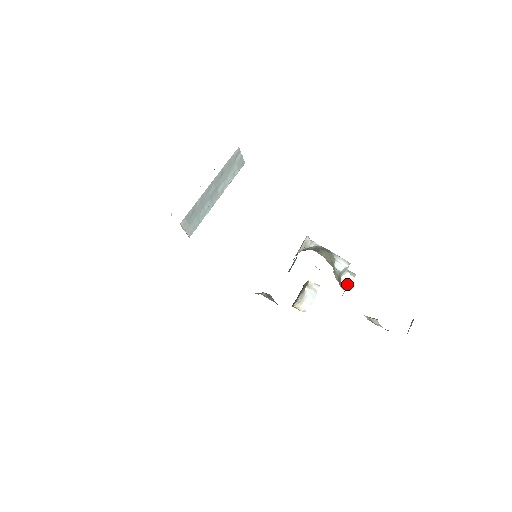
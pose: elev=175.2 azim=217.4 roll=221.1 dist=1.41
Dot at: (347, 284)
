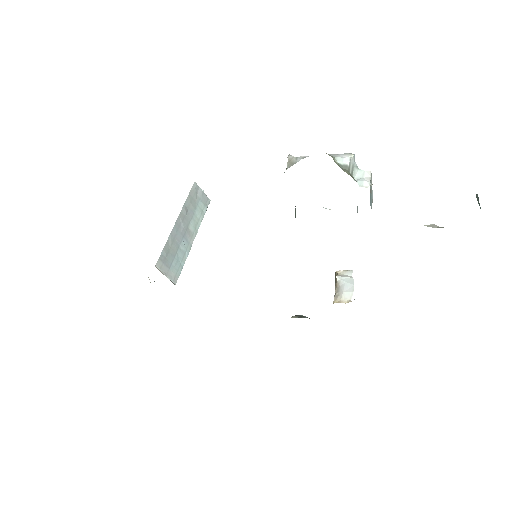
Dot at: (366, 181)
